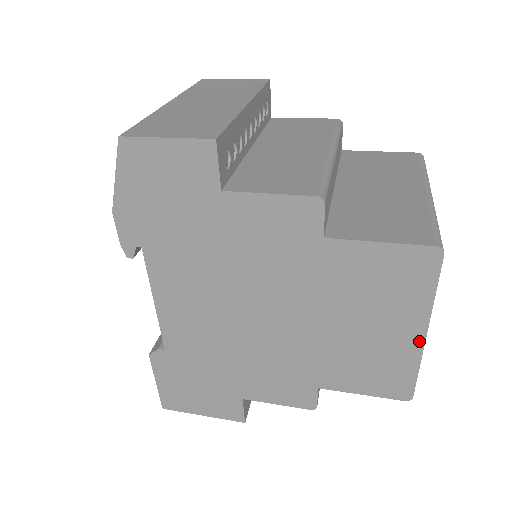
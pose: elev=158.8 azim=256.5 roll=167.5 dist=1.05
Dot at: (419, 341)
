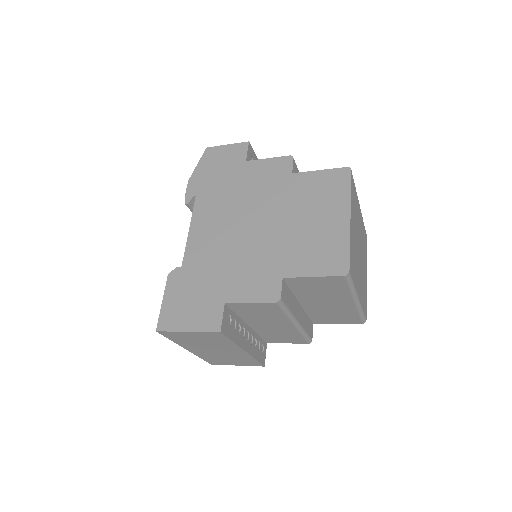
Dot at: (347, 223)
